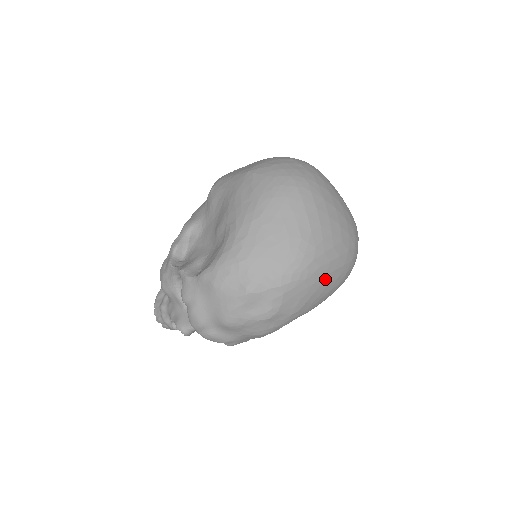
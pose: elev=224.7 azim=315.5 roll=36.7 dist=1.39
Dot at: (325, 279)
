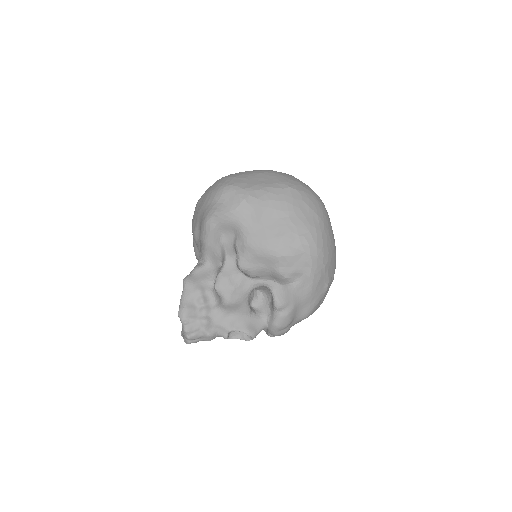
Dot at: occluded
